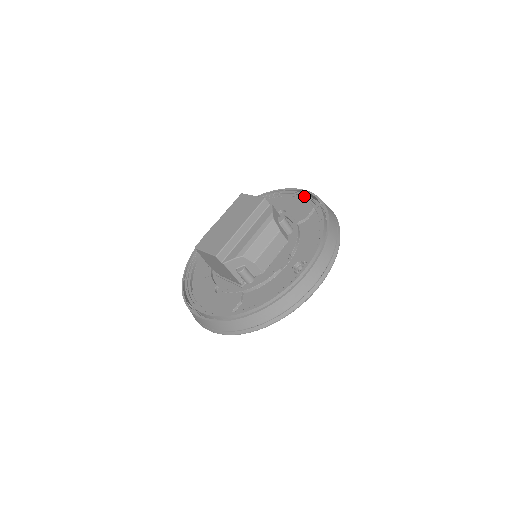
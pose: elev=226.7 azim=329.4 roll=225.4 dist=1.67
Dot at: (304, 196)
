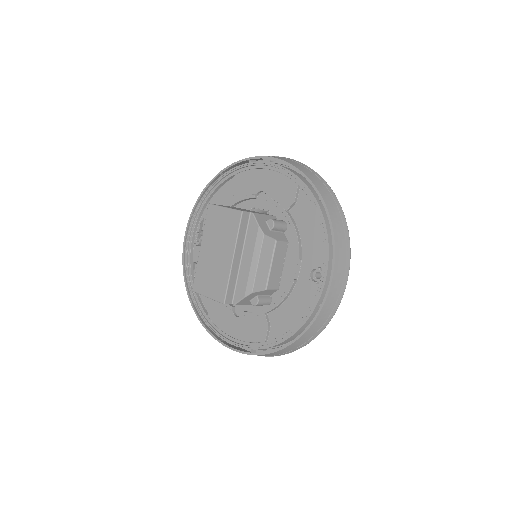
Dot at: (278, 168)
